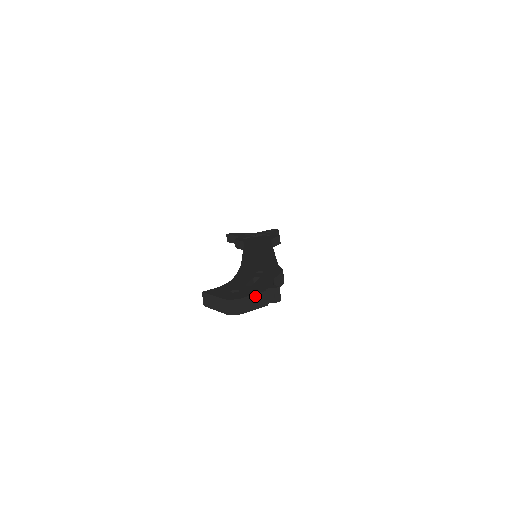
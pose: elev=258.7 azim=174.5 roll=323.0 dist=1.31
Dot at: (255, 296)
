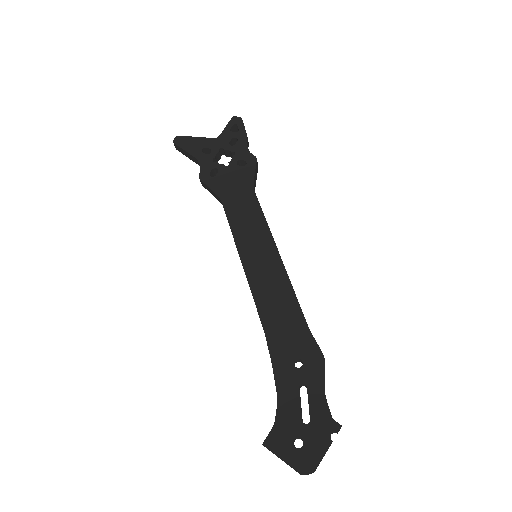
Dot at: occluded
